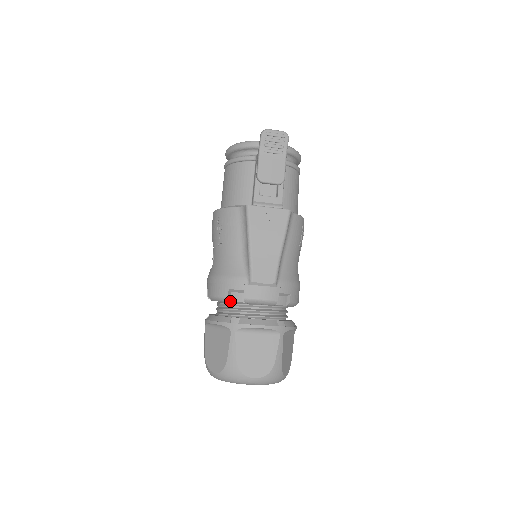
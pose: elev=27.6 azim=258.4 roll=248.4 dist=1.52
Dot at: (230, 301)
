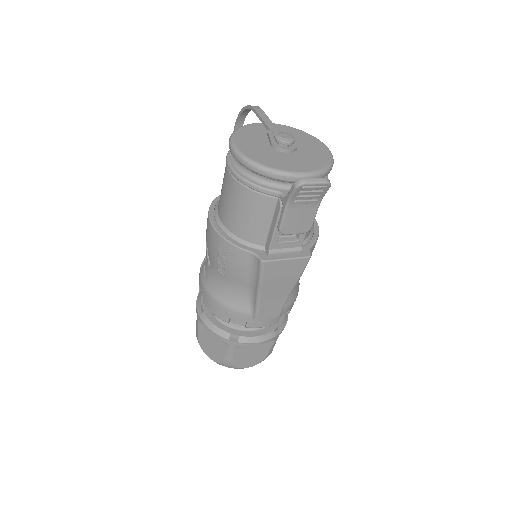
Dot at: occluded
